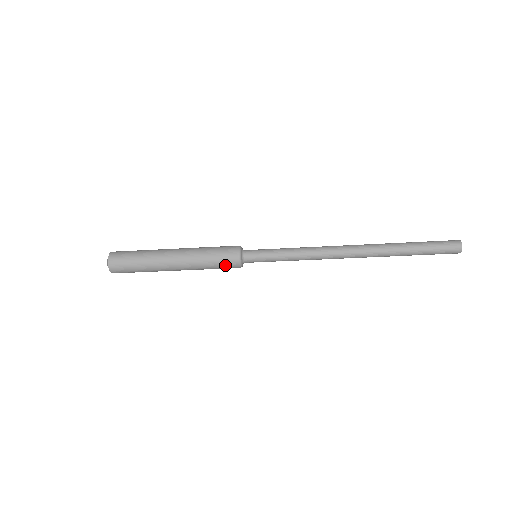
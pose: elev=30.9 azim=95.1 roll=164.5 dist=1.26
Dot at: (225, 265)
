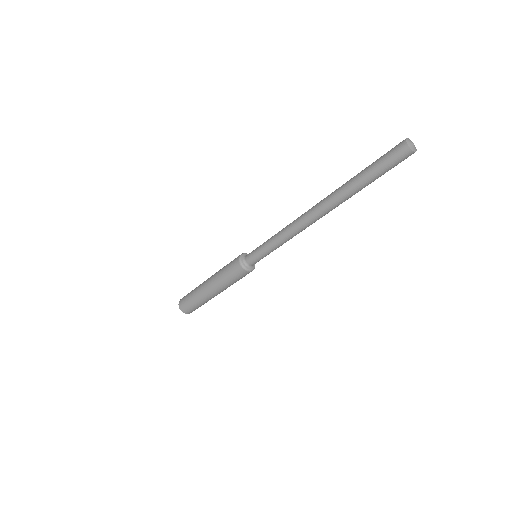
Dot at: (237, 275)
